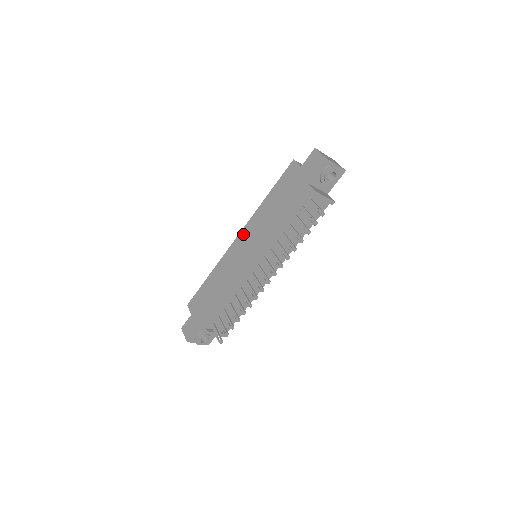
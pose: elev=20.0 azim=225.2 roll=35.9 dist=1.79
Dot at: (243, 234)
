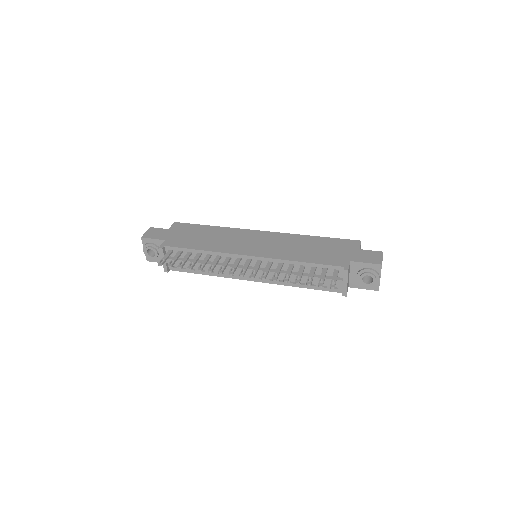
Dot at: (269, 234)
